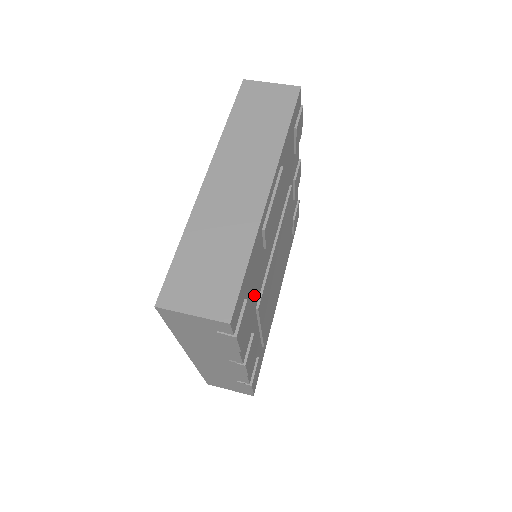
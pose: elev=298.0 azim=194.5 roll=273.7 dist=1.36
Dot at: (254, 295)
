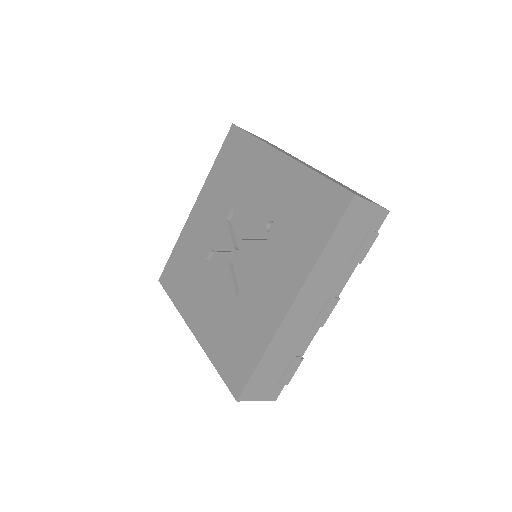
Dot at: occluded
